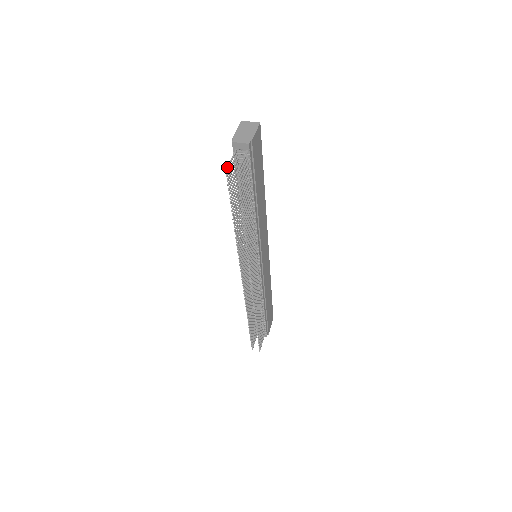
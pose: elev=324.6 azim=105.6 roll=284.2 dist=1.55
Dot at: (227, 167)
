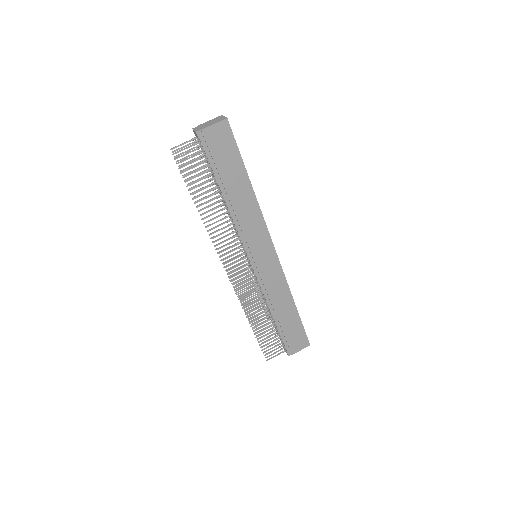
Dot at: (174, 147)
